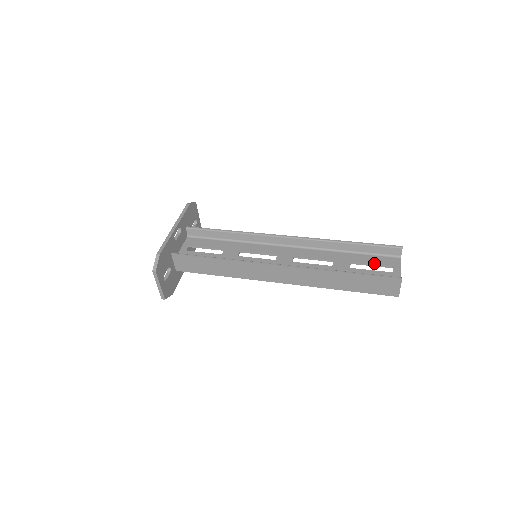
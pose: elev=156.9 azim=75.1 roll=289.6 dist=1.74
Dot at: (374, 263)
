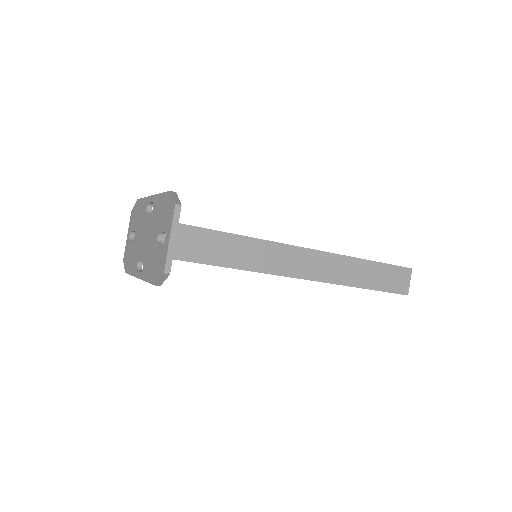
Dot at: occluded
